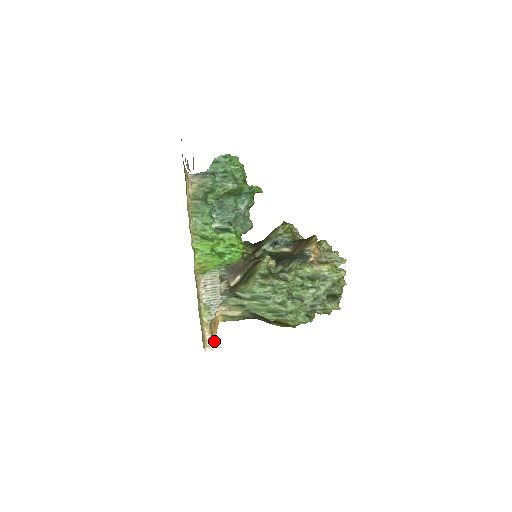
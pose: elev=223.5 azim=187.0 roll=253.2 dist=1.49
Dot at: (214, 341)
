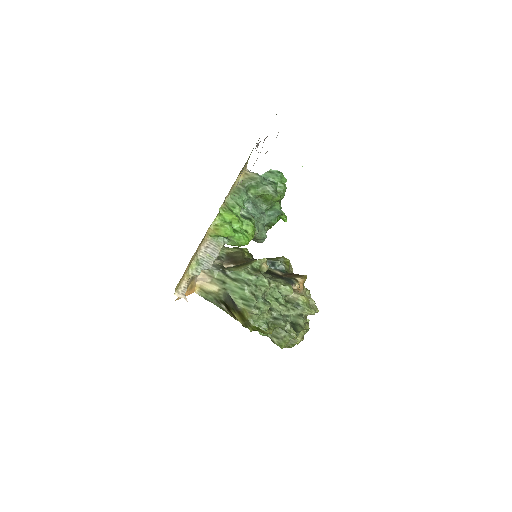
Dot at: (185, 292)
